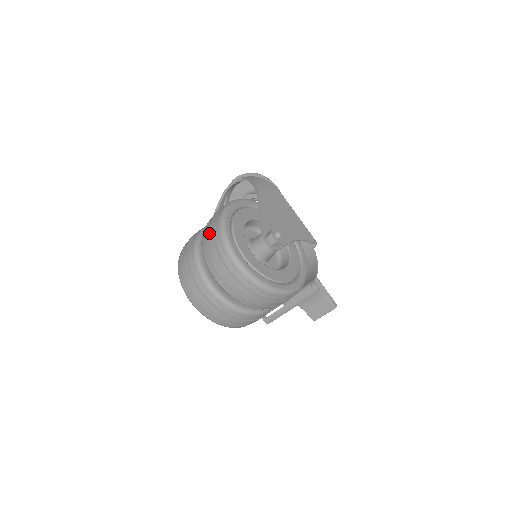
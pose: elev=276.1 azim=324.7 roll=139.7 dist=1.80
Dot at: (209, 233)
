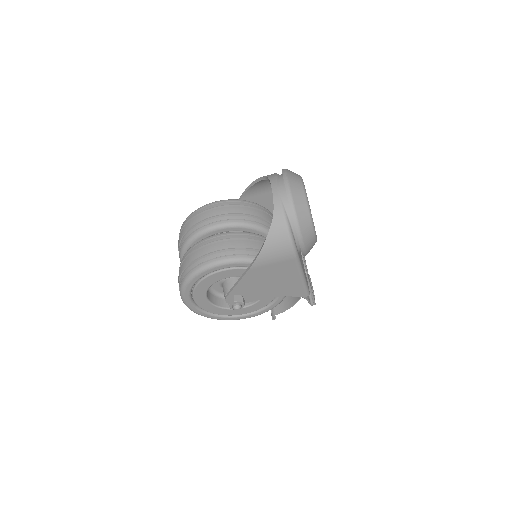
Dot at: (181, 269)
